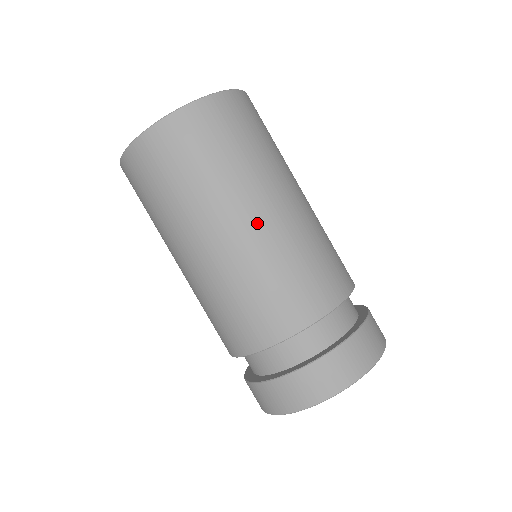
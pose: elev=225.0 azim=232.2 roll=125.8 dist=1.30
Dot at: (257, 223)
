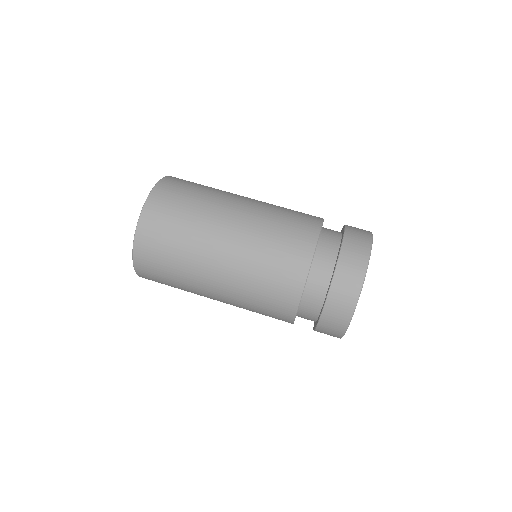
Dot at: (224, 264)
